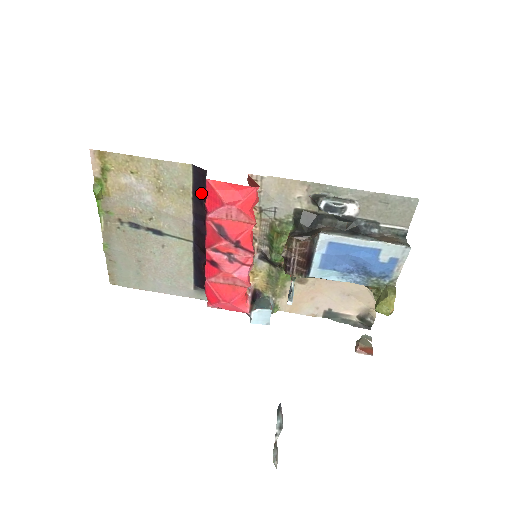
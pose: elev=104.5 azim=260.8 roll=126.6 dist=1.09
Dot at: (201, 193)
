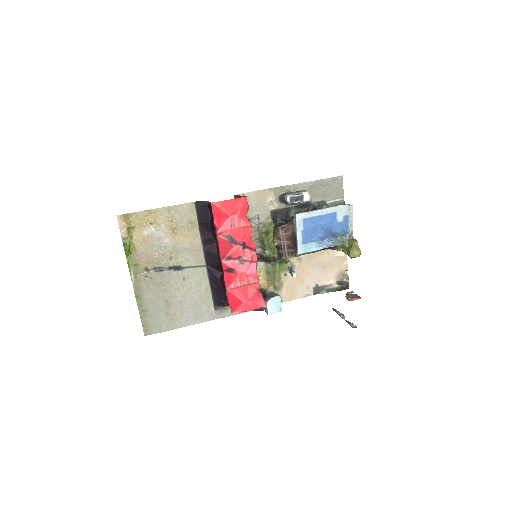
Dot at: (206, 220)
